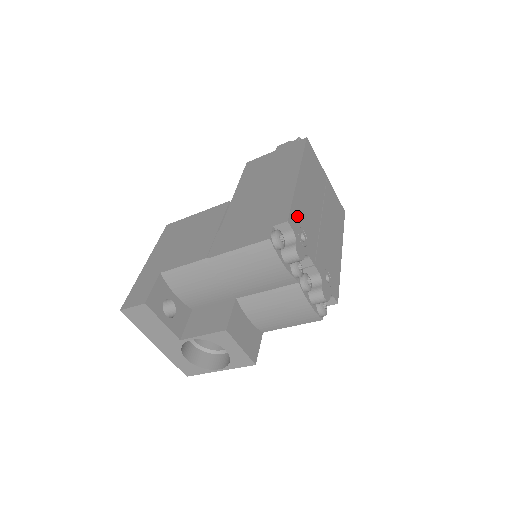
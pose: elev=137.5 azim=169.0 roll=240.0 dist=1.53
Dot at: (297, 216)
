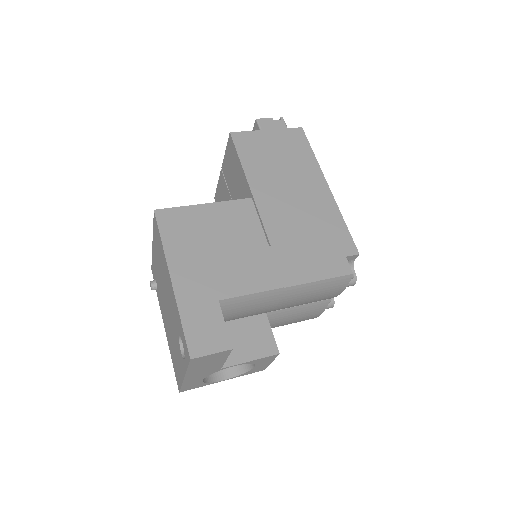
Dot at: occluded
